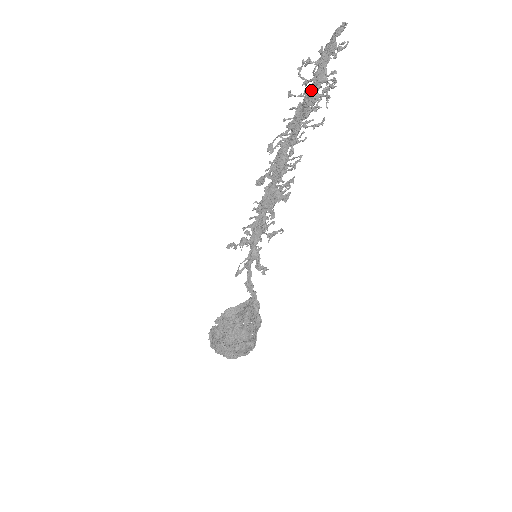
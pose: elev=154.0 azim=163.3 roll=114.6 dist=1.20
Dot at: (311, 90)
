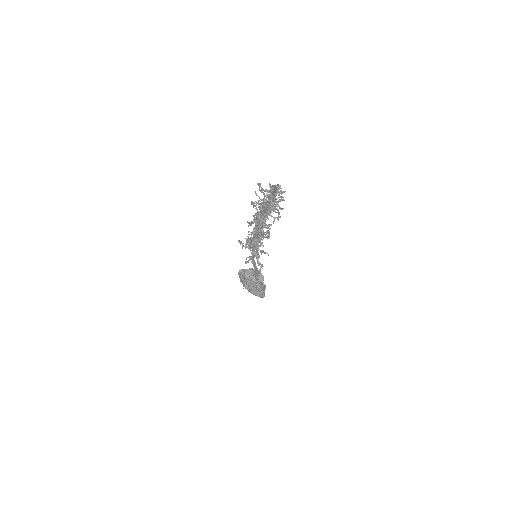
Dot at: (268, 203)
